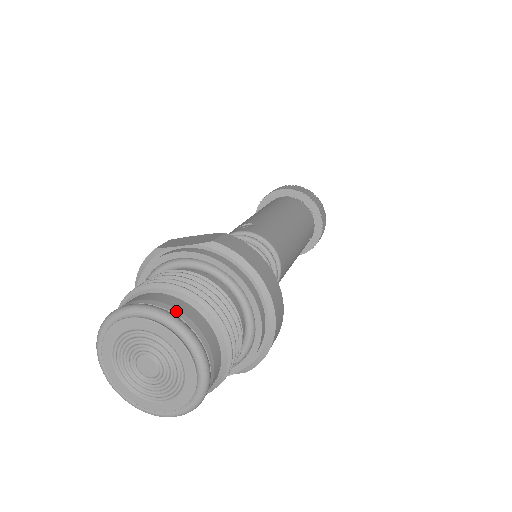
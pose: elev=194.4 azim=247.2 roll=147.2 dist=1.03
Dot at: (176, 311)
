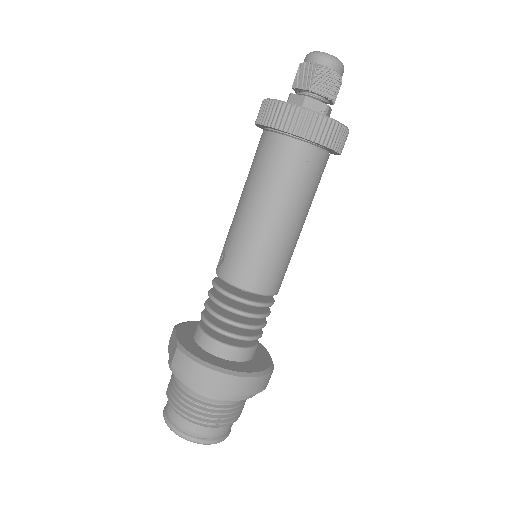
Dot at: (174, 423)
